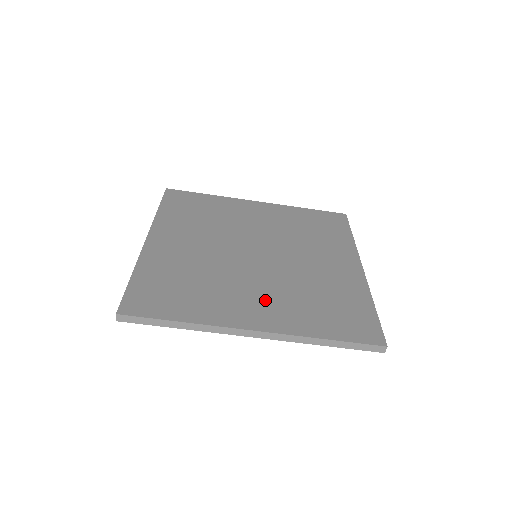
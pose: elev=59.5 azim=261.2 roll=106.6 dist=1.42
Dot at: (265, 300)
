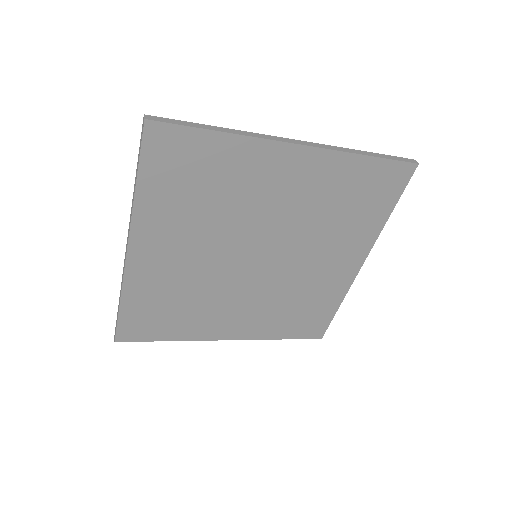
Dot at: (245, 315)
